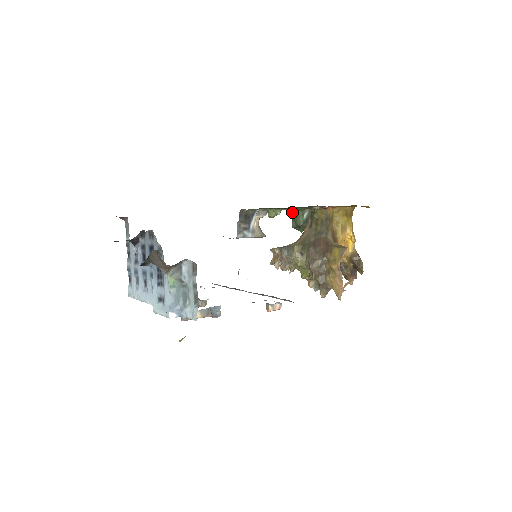
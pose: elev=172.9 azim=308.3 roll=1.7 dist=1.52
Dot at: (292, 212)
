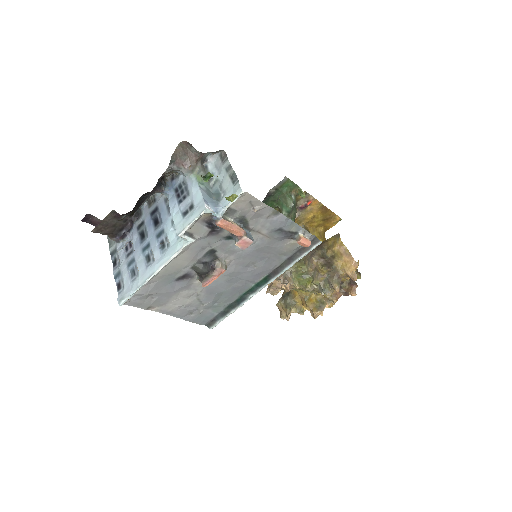
Dot at: (280, 200)
